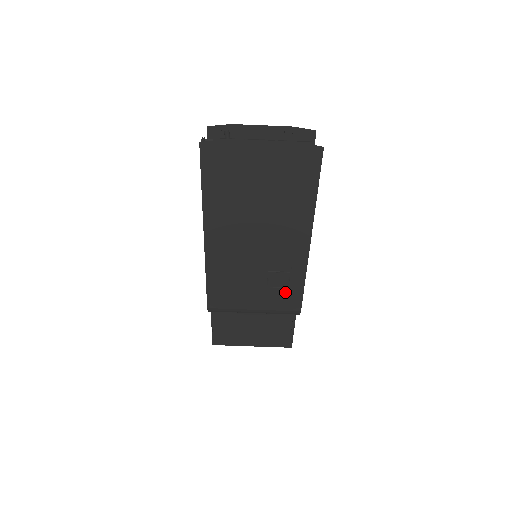
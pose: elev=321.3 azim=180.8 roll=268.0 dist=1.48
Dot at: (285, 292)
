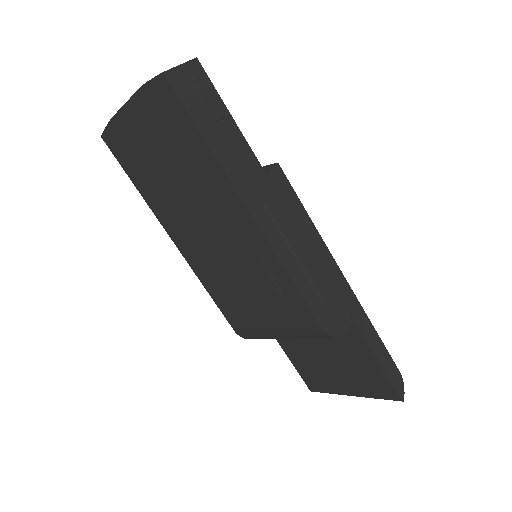
Dot at: (284, 300)
